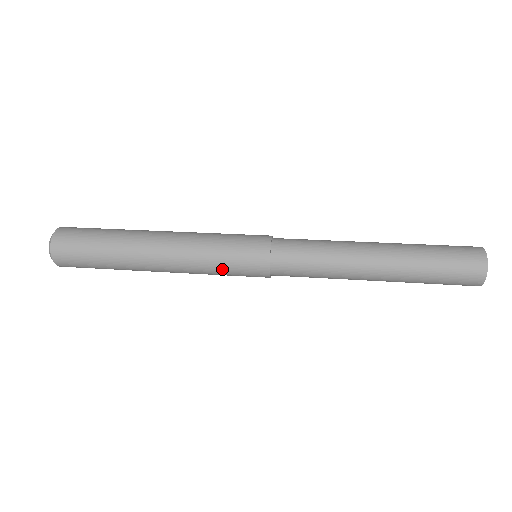
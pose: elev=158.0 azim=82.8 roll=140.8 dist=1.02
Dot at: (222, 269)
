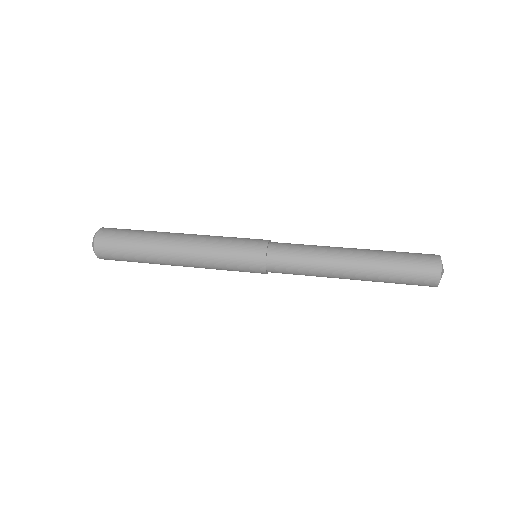
Dot at: occluded
